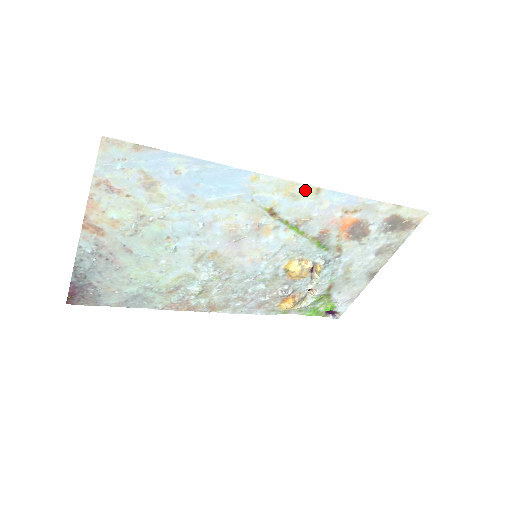
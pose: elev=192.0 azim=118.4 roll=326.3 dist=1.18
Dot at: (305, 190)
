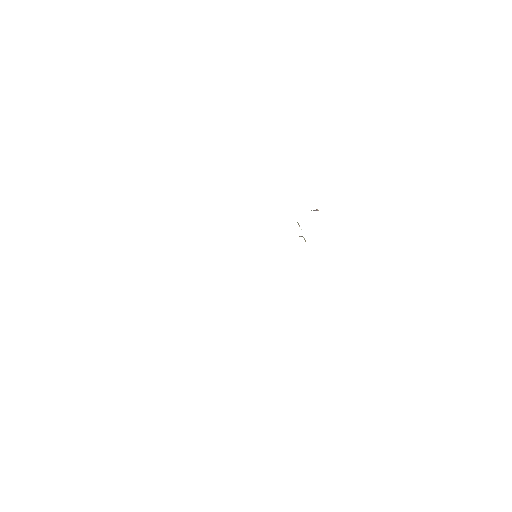
Dot at: occluded
